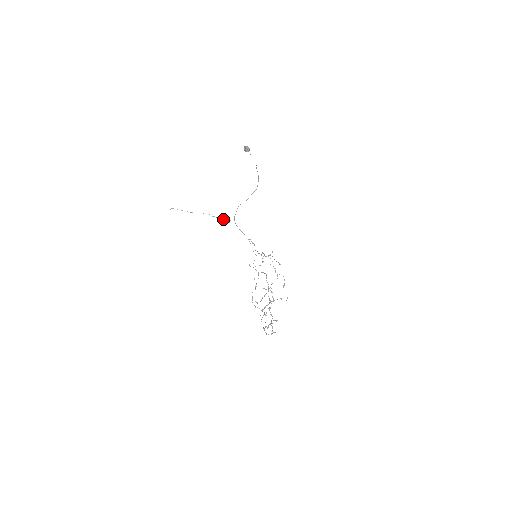
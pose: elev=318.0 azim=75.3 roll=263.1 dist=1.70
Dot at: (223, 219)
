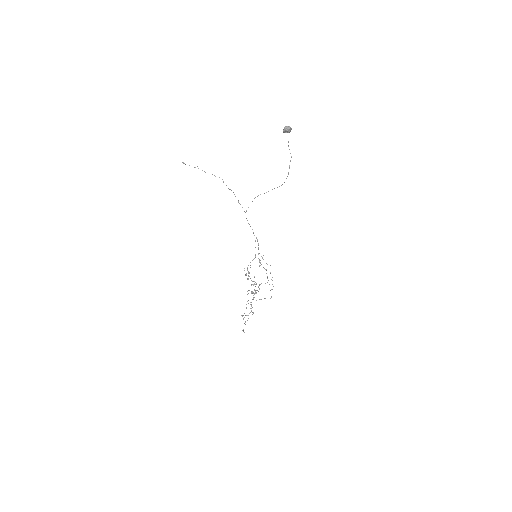
Dot at: occluded
